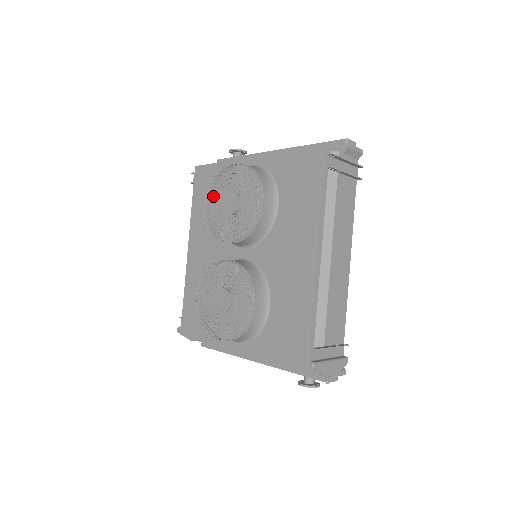
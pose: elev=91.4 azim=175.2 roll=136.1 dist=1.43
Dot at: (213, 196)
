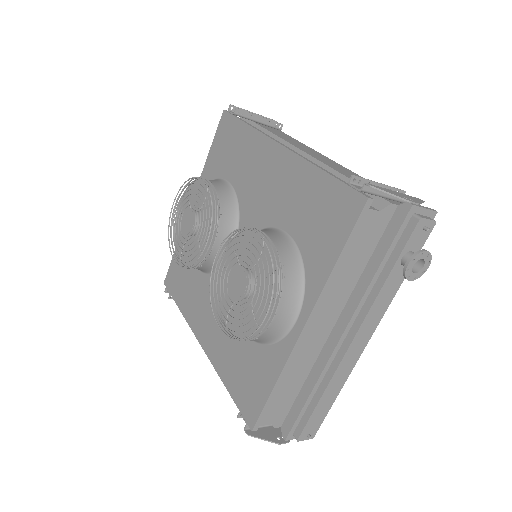
Dot at: (179, 252)
